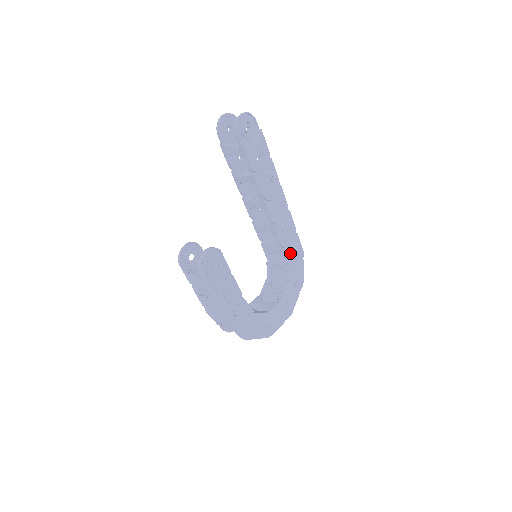
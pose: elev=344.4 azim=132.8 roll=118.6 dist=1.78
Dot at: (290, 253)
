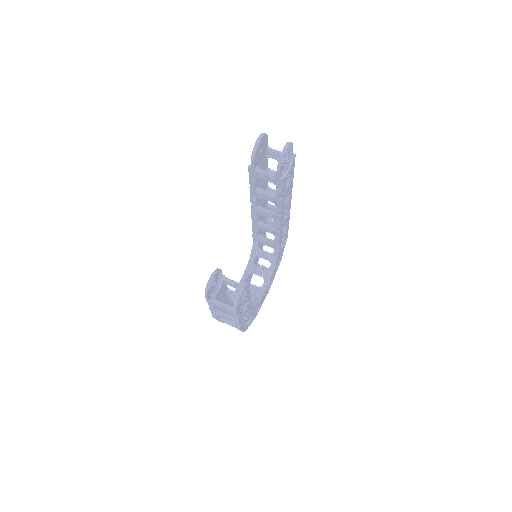
Dot at: (281, 244)
